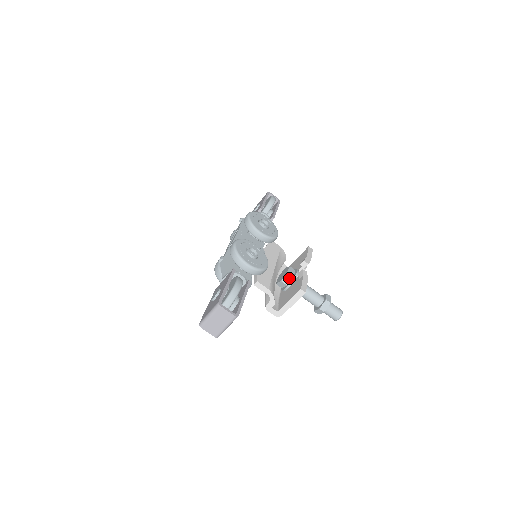
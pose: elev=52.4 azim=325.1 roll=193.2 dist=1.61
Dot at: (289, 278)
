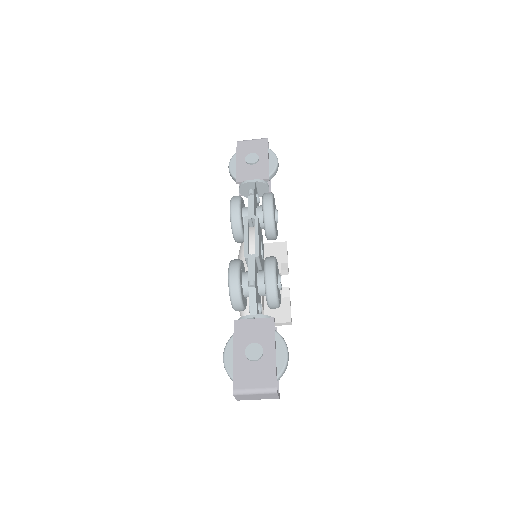
Dot at: occluded
